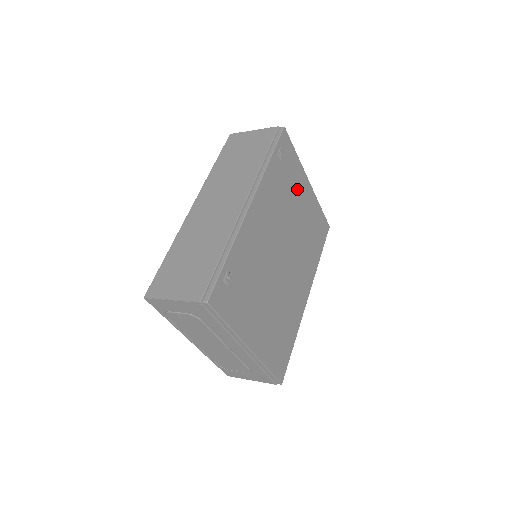
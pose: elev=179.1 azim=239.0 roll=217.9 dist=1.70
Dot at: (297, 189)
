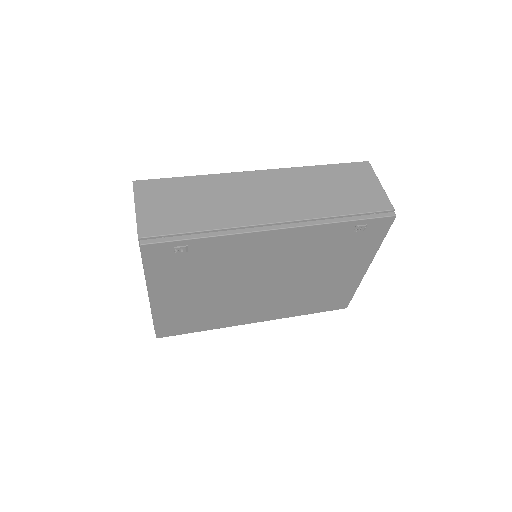
Dot at: (346, 262)
